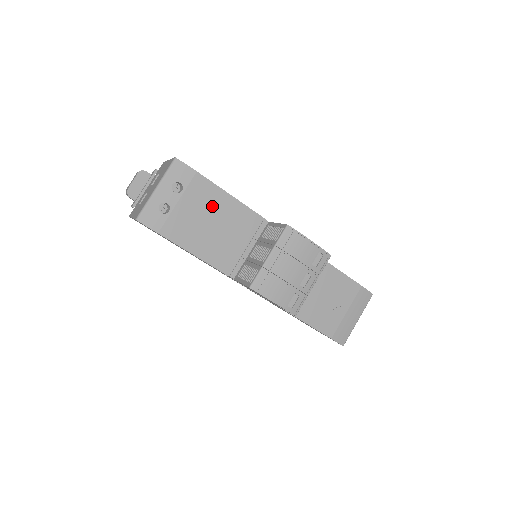
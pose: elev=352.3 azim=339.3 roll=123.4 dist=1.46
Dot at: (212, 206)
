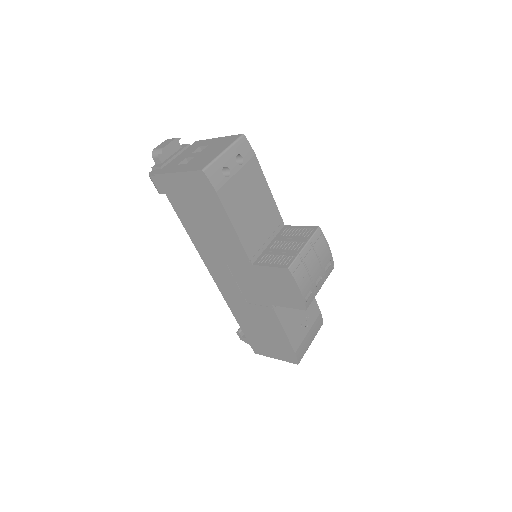
Dot at: (256, 190)
